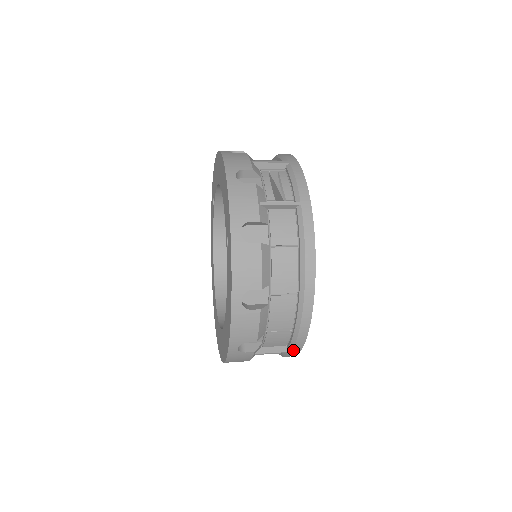
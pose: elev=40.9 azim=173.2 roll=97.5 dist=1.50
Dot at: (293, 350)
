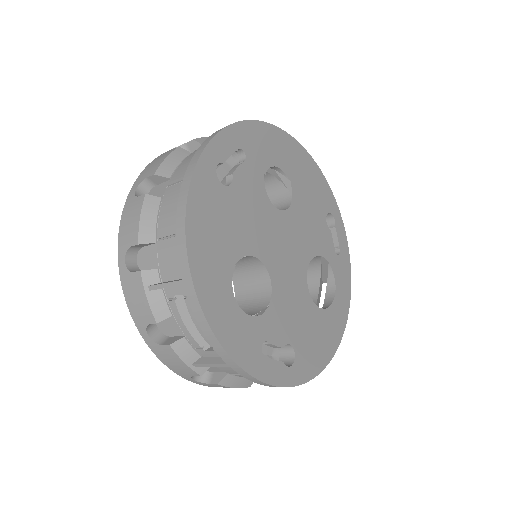
Dot at: (182, 274)
